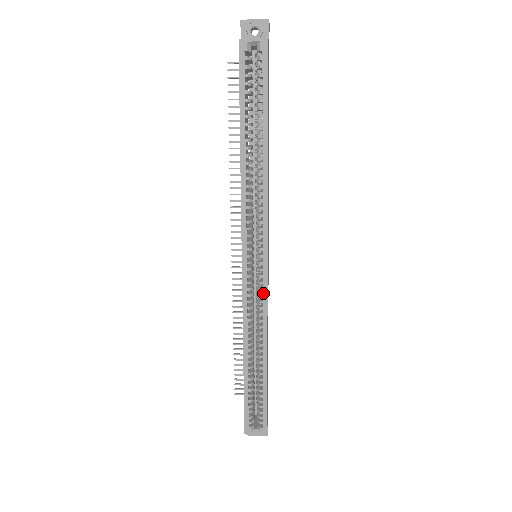
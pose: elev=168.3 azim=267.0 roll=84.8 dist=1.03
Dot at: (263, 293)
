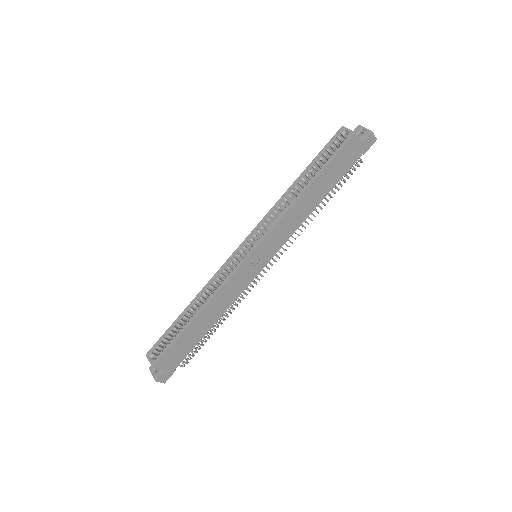
Dot at: (233, 270)
